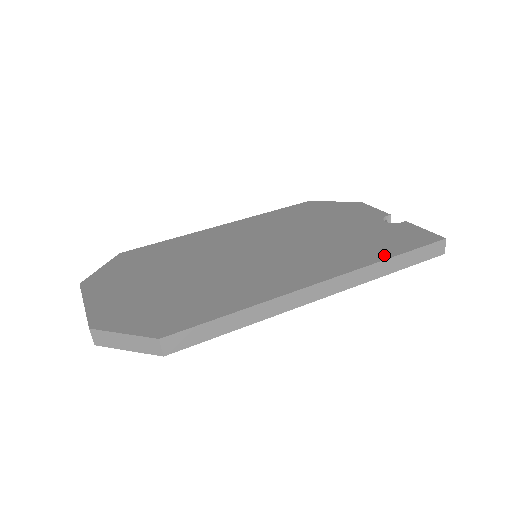
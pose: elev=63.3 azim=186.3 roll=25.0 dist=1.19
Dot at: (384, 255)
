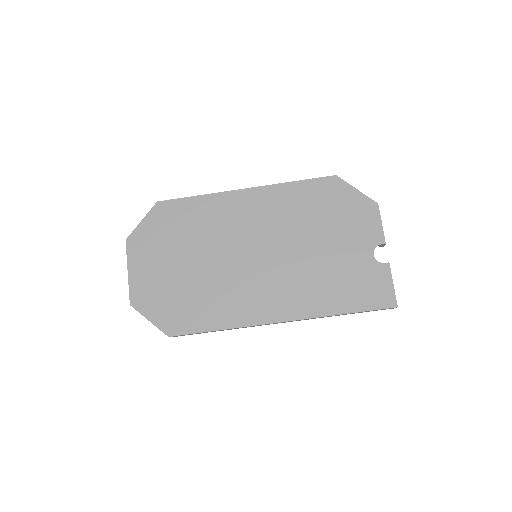
Dot at: (340, 309)
